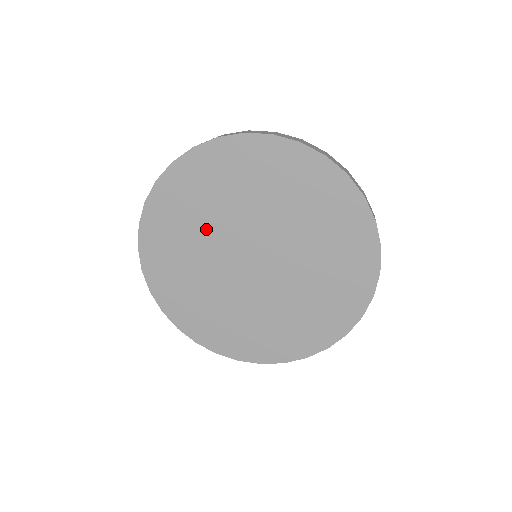
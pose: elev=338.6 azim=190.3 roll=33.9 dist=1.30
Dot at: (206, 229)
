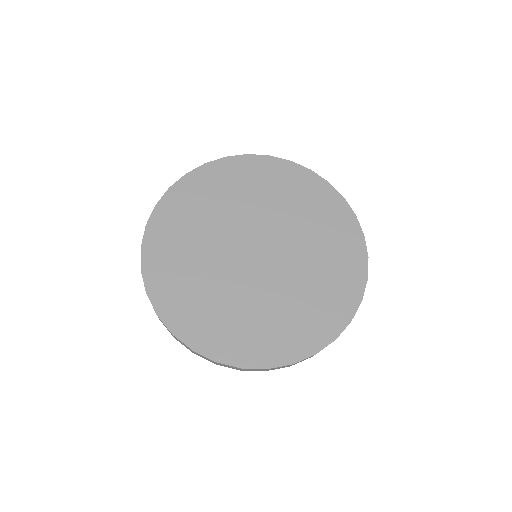
Dot at: (207, 236)
